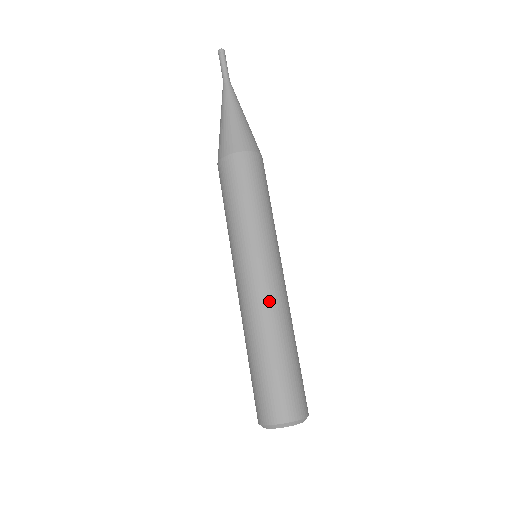
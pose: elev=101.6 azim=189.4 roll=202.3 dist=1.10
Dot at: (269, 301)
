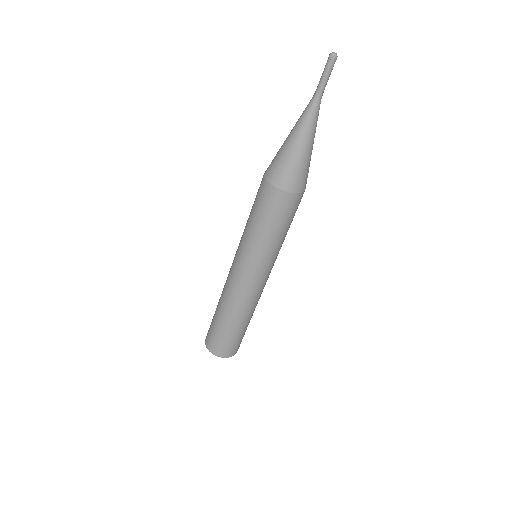
Dot at: (230, 291)
